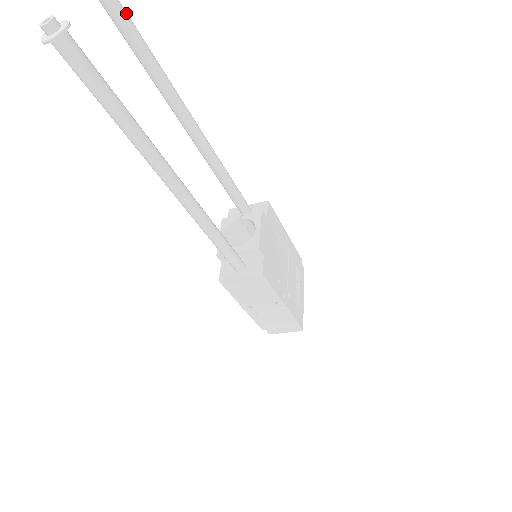
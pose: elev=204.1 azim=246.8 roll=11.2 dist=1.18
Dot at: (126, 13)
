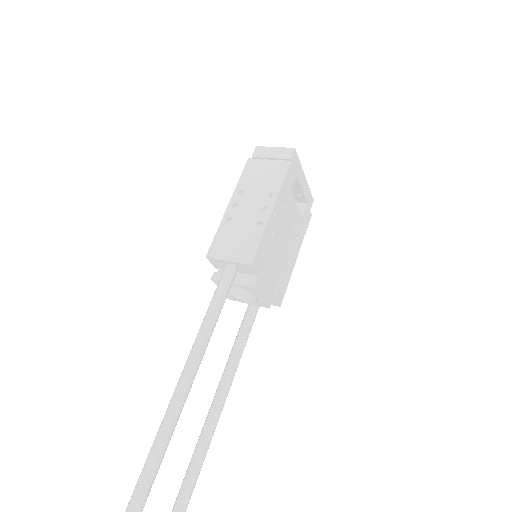
Dot at: out of frame
